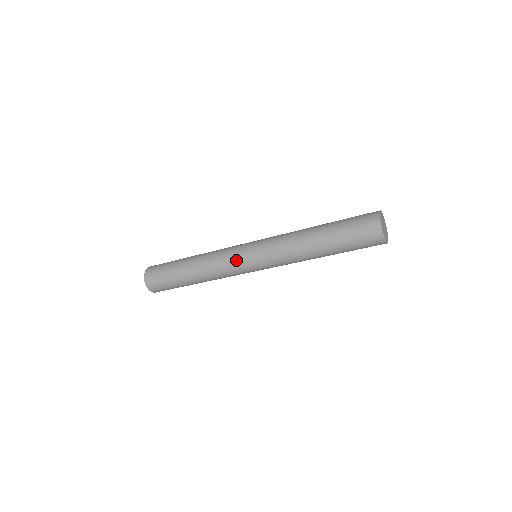
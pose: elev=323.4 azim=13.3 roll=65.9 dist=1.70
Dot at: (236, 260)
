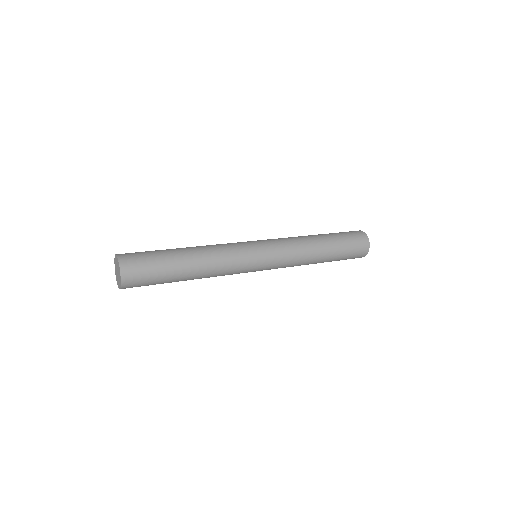
Dot at: (248, 253)
